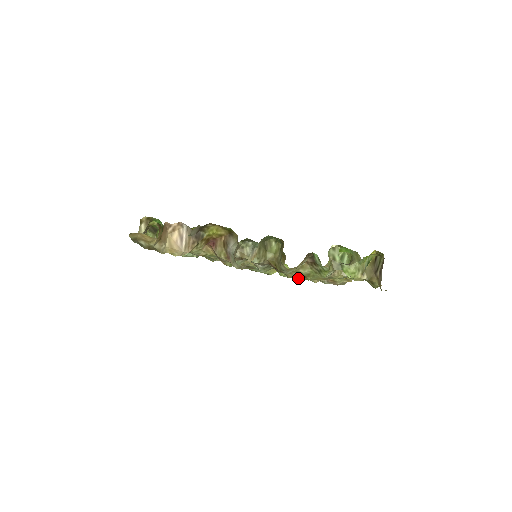
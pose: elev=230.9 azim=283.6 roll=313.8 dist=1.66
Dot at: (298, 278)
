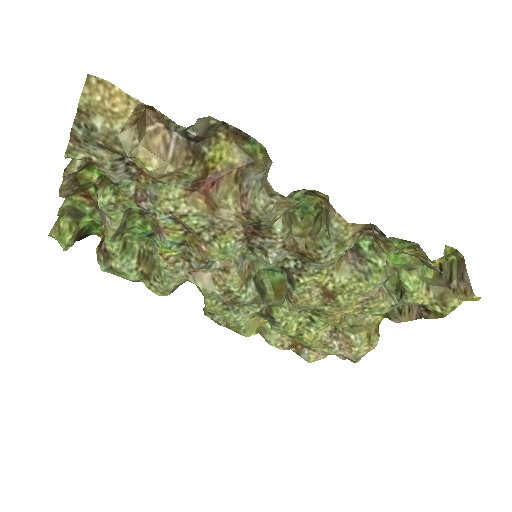
Dot at: (316, 307)
